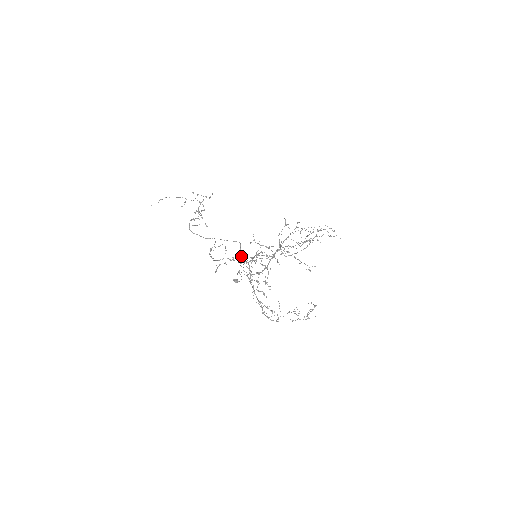
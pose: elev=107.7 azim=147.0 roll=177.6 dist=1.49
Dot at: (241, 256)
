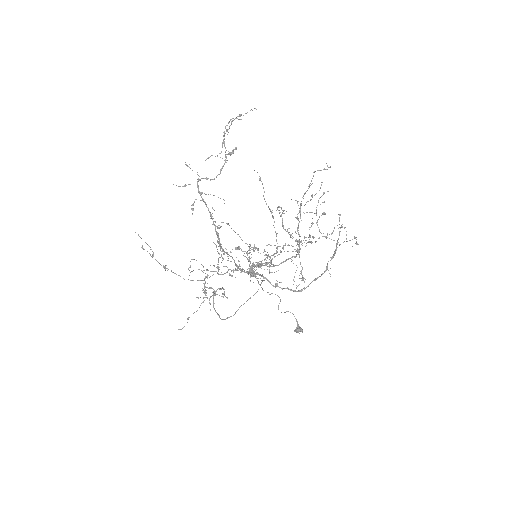
Dot at: occluded
